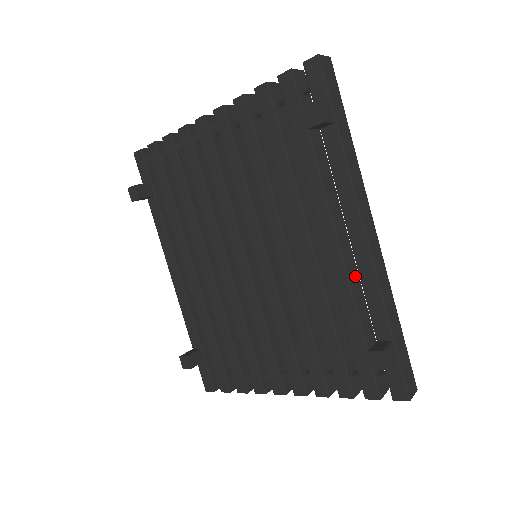
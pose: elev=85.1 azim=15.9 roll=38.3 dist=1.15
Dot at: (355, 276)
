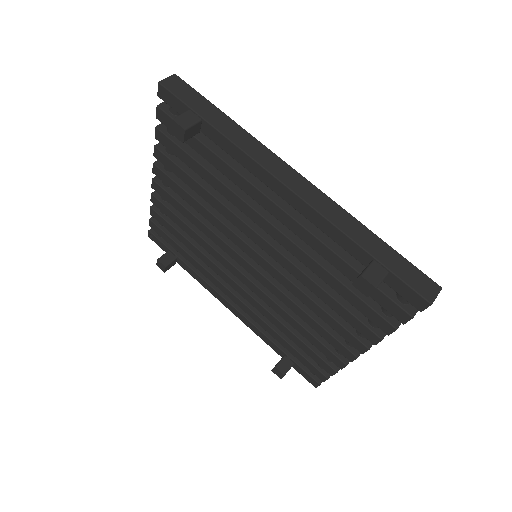
Dot at: occluded
